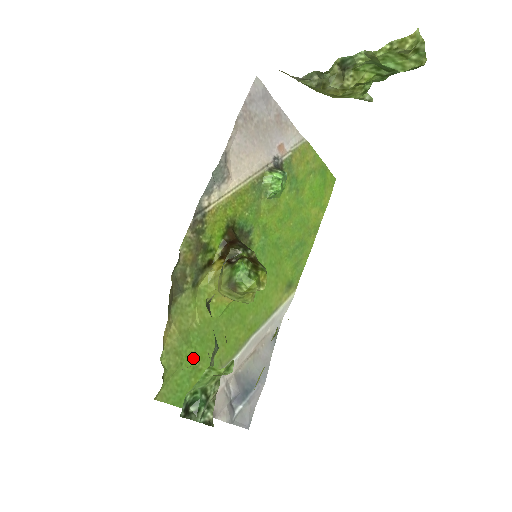
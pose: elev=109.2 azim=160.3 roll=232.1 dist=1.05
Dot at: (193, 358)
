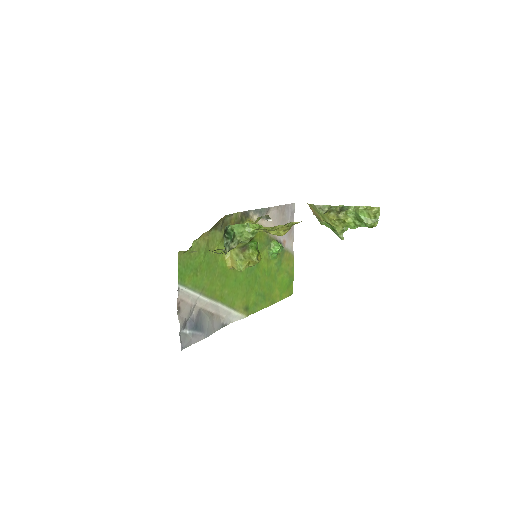
Dot at: (200, 264)
